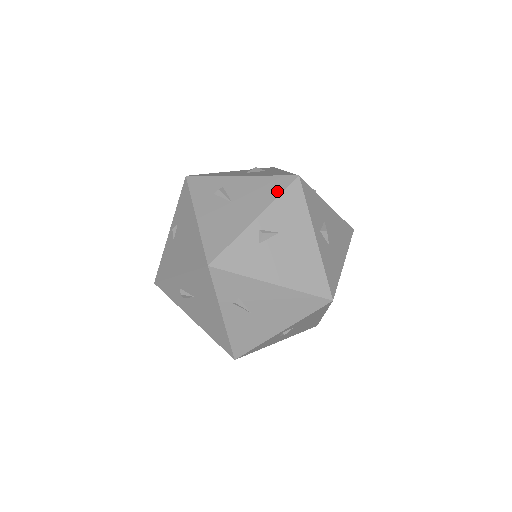
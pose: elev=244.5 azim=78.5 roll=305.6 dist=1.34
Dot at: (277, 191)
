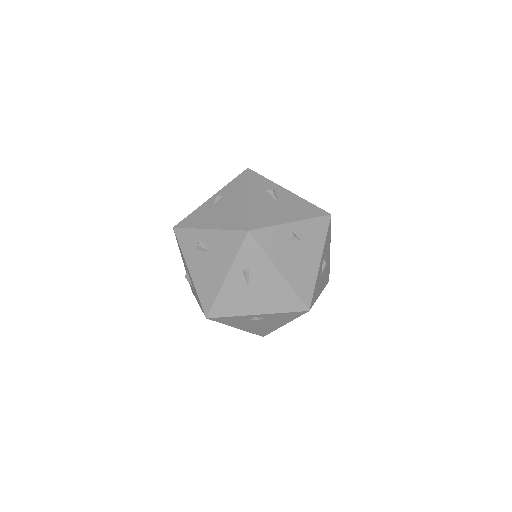
Dot at: (313, 215)
